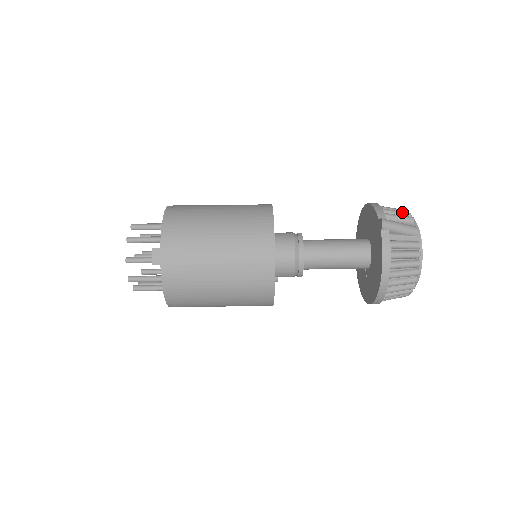
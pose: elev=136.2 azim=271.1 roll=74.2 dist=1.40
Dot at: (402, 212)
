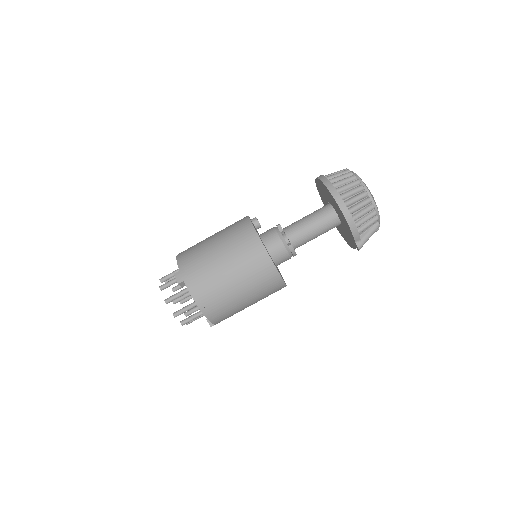
Dot at: (371, 218)
